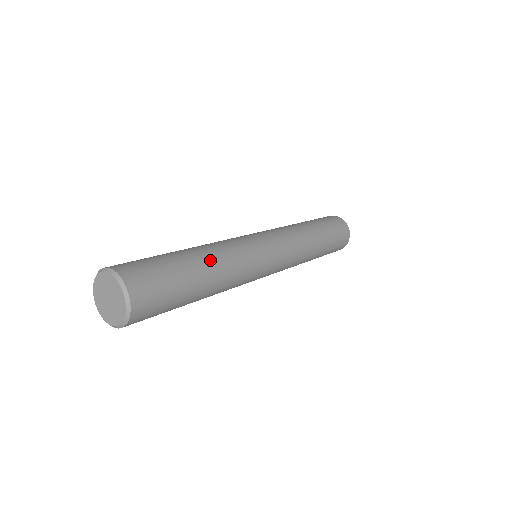
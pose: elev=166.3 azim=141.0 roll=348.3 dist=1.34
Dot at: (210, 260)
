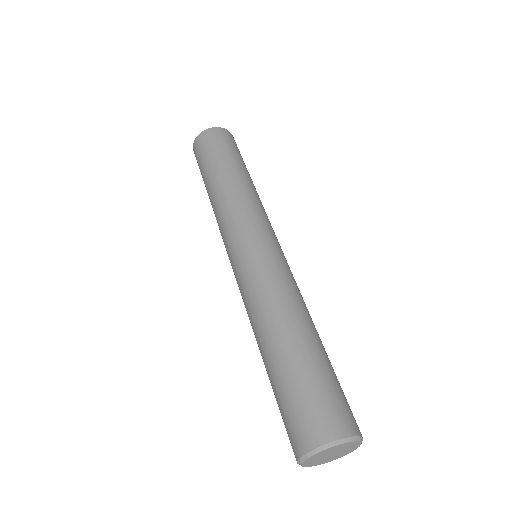
Dot at: (313, 324)
